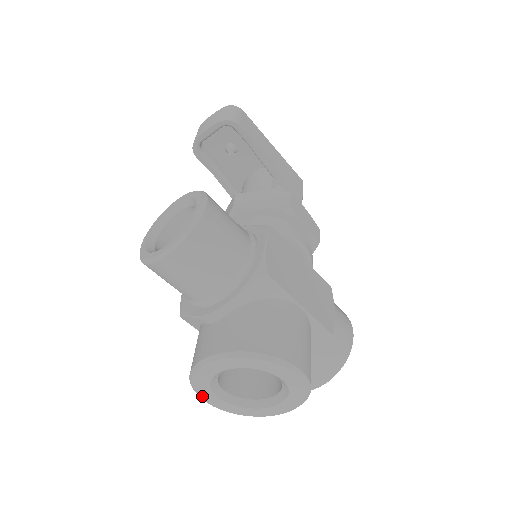
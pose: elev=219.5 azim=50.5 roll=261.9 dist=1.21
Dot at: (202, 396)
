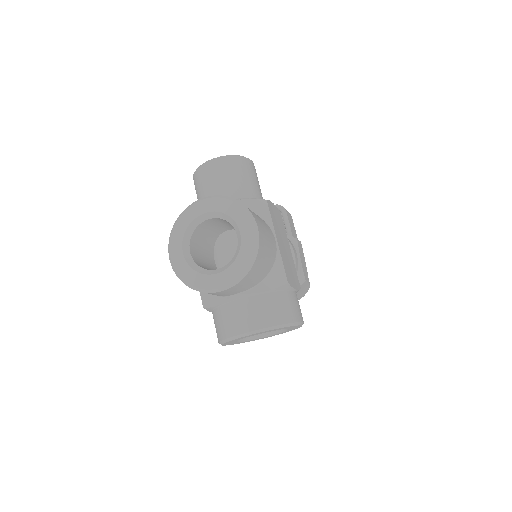
Dot at: (172, 244)
